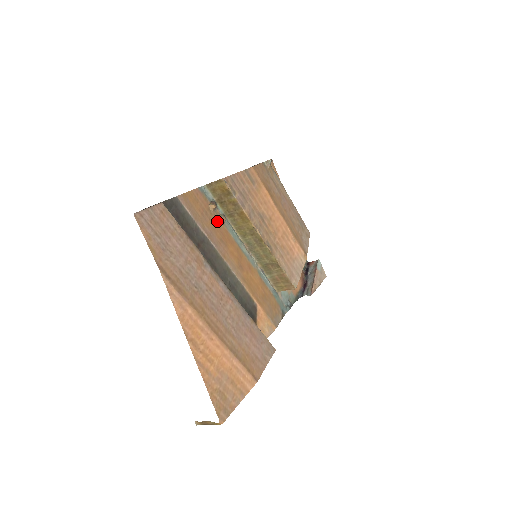
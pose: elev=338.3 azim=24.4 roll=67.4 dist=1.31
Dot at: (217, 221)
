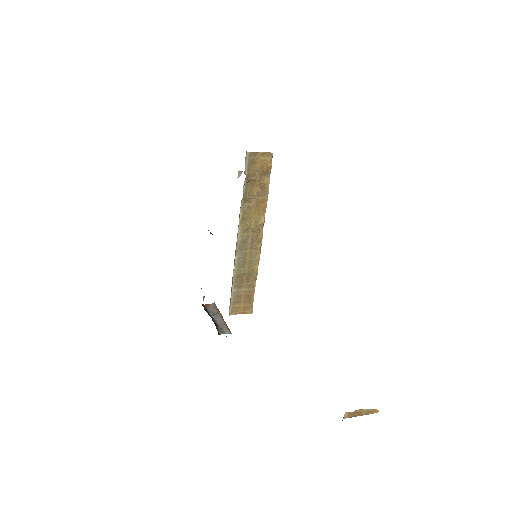
Dot at: occluded
